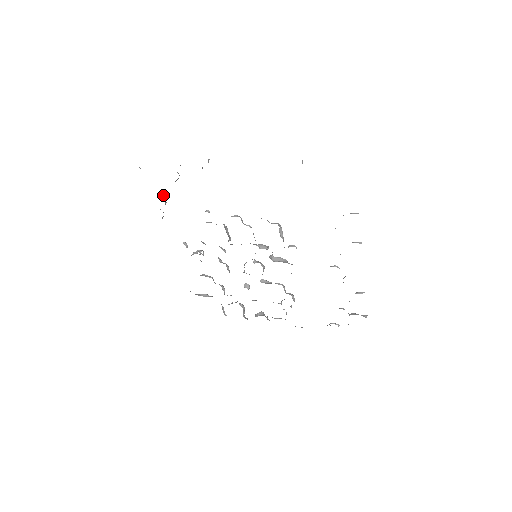
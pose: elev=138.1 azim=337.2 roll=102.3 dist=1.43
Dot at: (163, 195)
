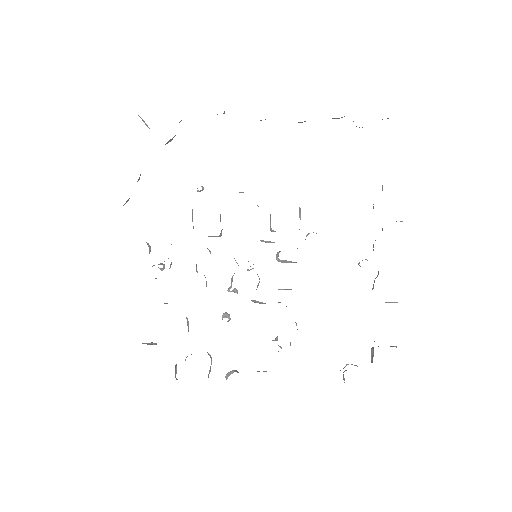
Dot at: occluded
